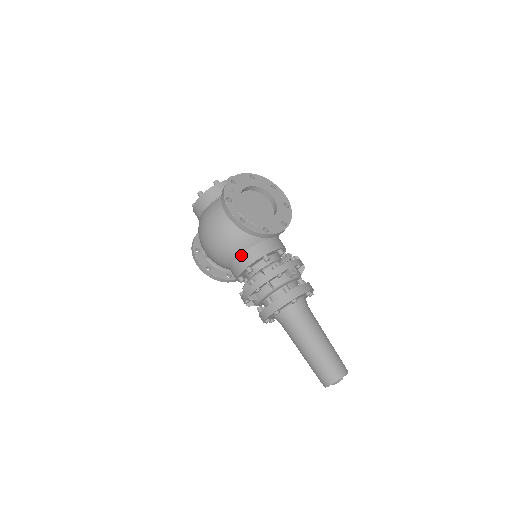
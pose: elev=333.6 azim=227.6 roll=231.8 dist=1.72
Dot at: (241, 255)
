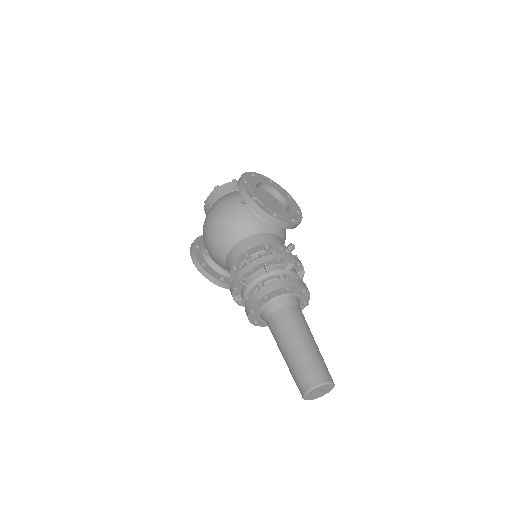
Dot at: (242, 240)
